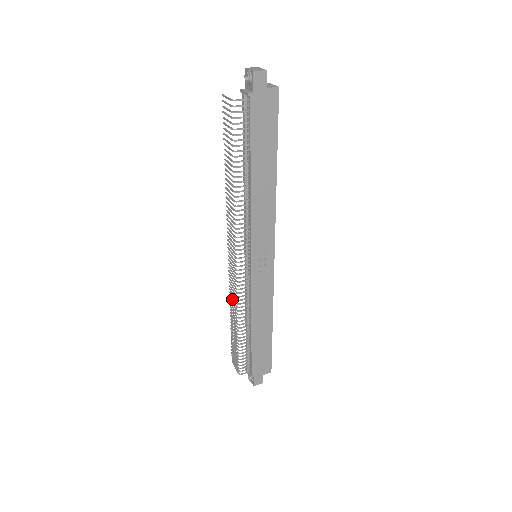
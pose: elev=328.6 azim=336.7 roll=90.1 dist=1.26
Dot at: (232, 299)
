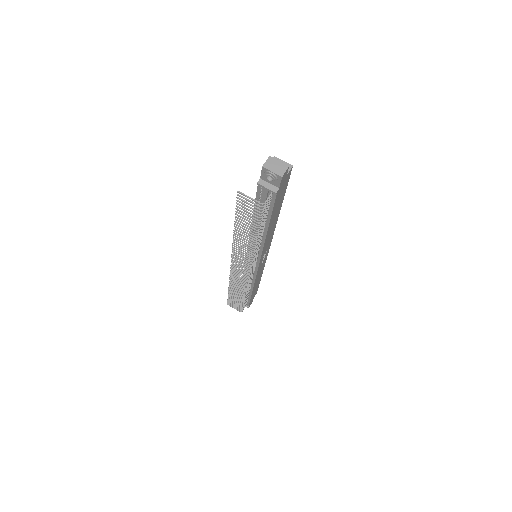
Dot at: (235, 284)
